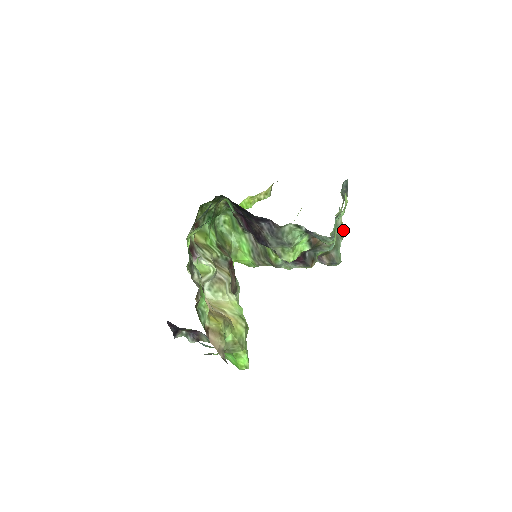
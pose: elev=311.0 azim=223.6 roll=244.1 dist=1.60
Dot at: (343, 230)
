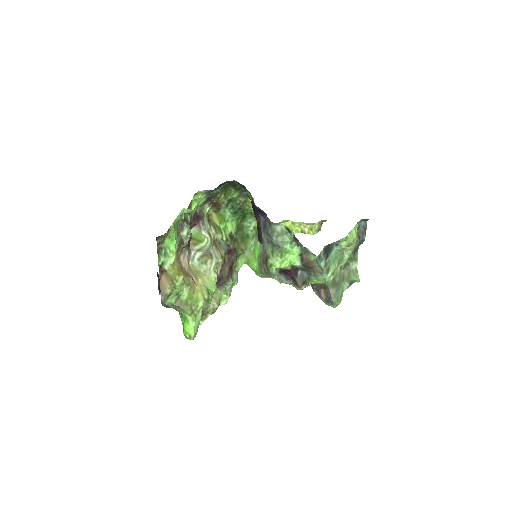
Dot at: (354, 276)
